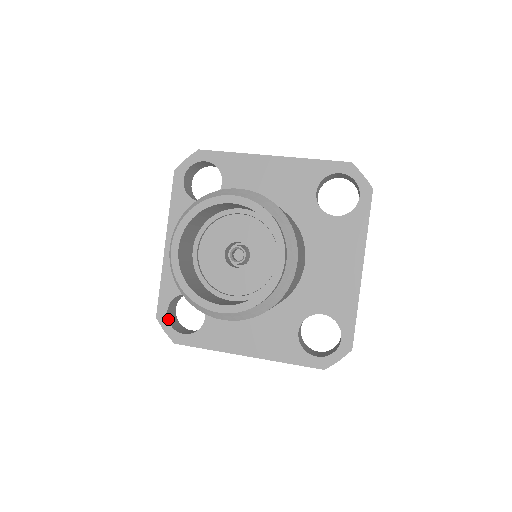
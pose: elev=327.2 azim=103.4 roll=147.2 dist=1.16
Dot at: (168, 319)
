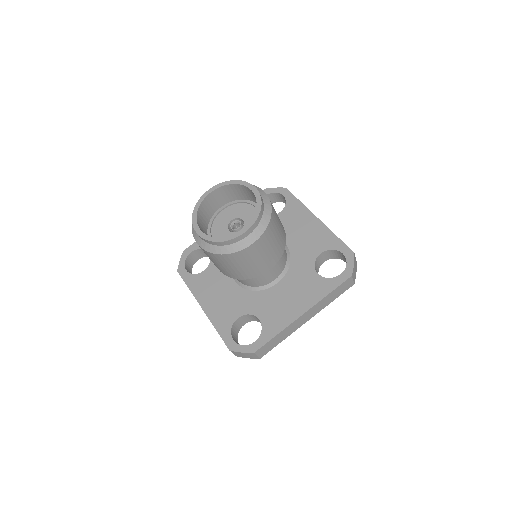
Dot at: (187, 257)
